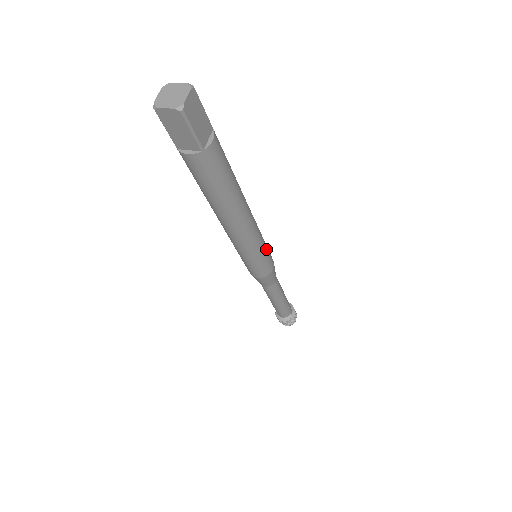
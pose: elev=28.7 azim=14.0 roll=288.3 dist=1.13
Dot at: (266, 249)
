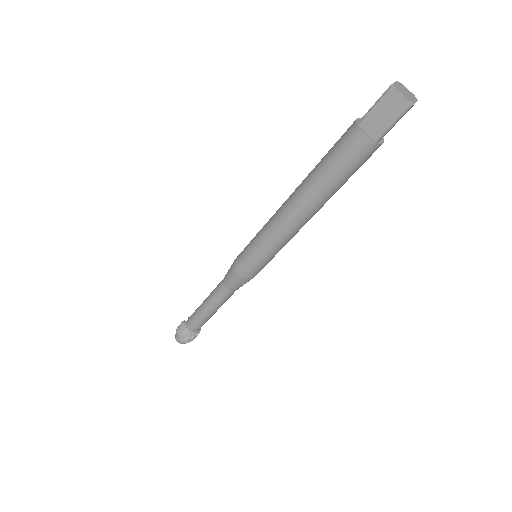
Dot at: (274, 256)
